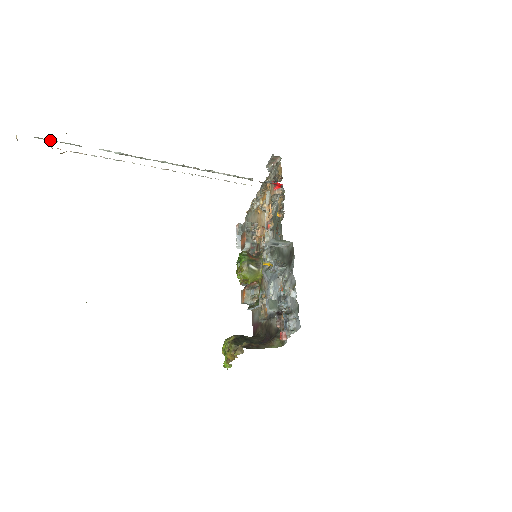
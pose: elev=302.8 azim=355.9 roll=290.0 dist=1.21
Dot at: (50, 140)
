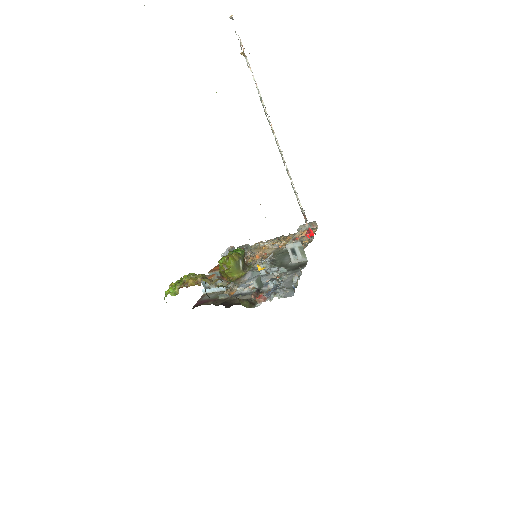
Dot at: (240, 43)
